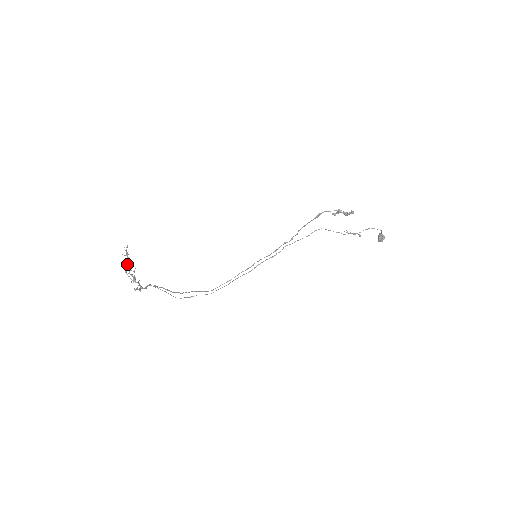
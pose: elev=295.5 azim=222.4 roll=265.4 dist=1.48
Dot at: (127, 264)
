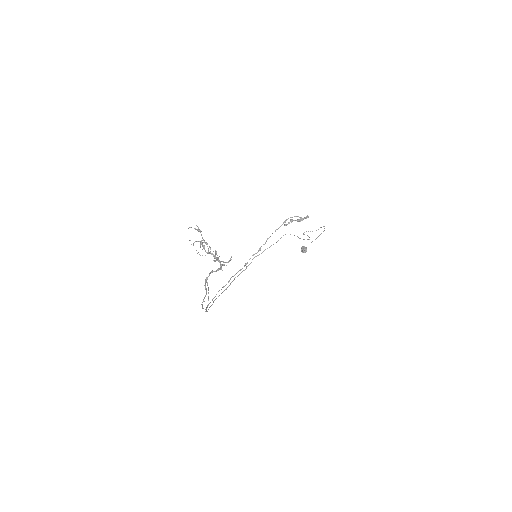
Dot at: (201, 242)
